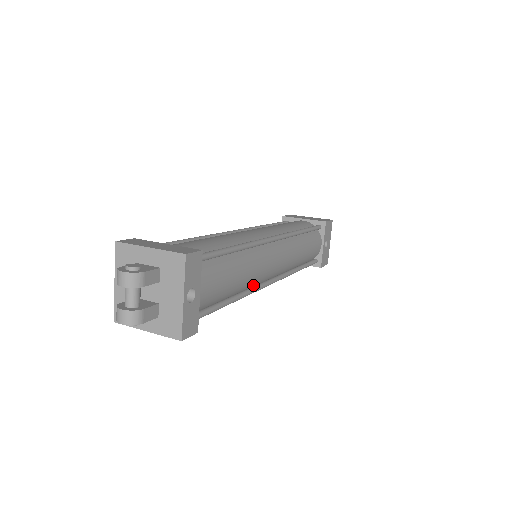
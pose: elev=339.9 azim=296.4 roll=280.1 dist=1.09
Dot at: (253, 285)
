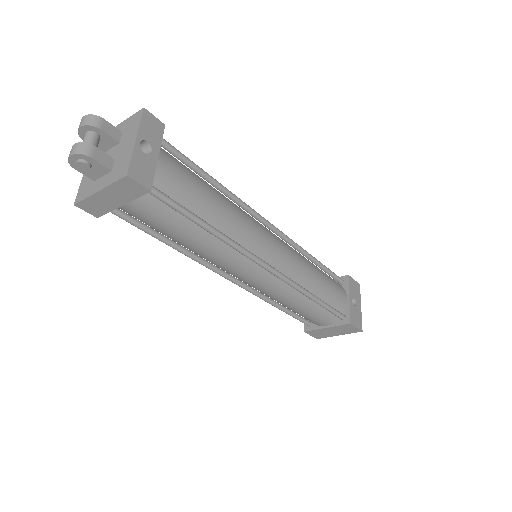
Dot at: occluded
